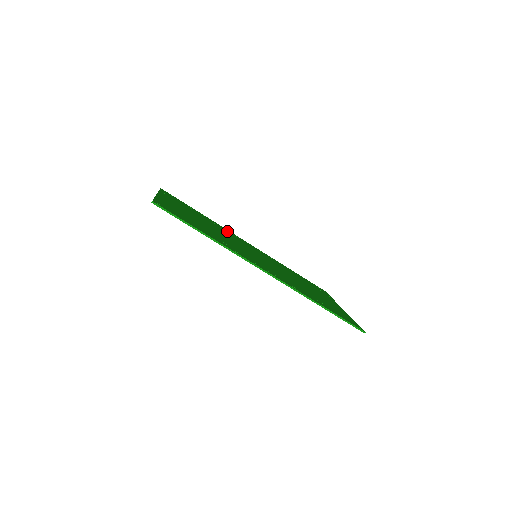
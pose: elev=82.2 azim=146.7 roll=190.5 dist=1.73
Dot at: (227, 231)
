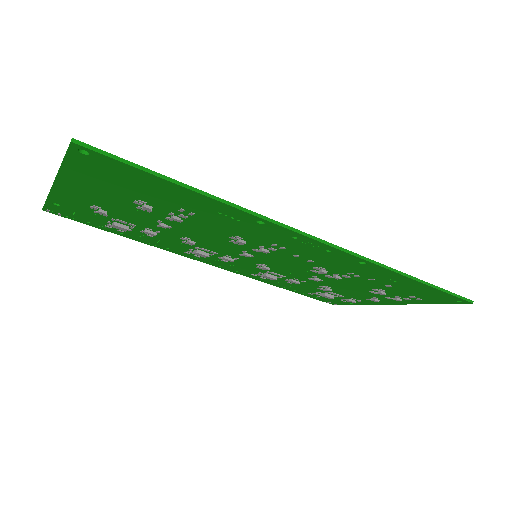
Dot at: occluded
